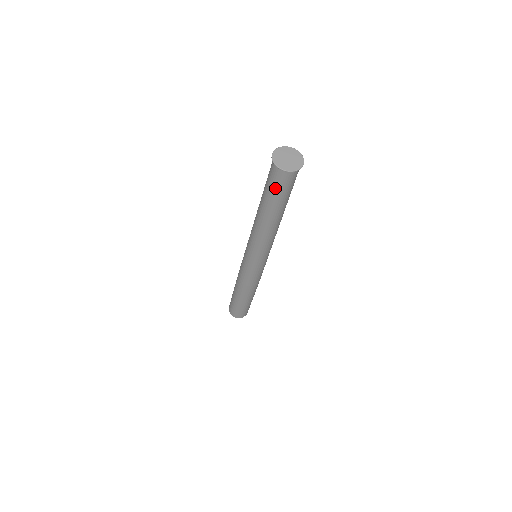
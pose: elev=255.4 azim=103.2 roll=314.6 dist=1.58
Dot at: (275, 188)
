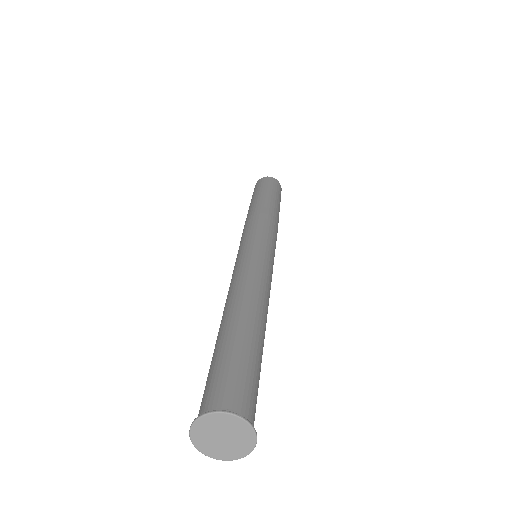
Dot at: occluded
